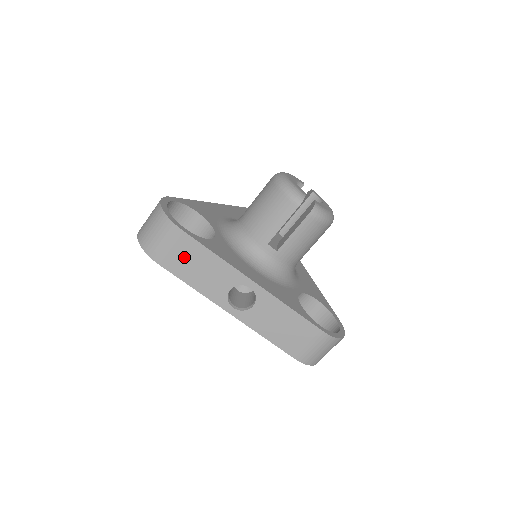
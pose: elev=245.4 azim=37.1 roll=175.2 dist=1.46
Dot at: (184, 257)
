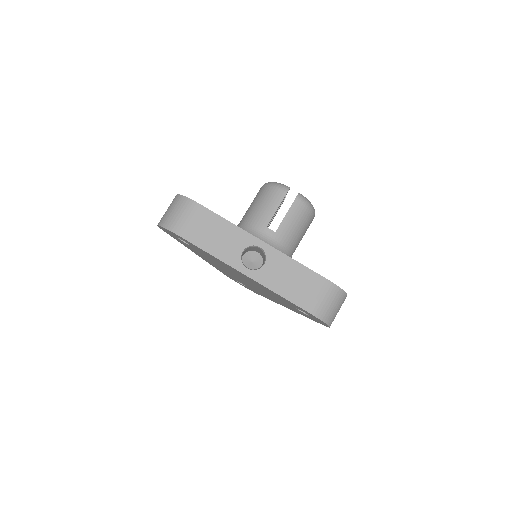
Dot at: (201, 227)
